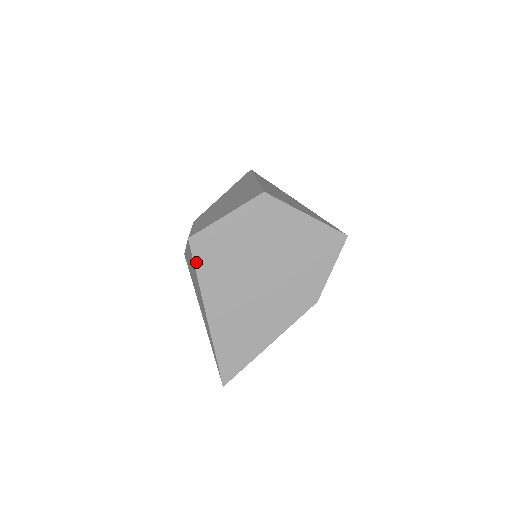
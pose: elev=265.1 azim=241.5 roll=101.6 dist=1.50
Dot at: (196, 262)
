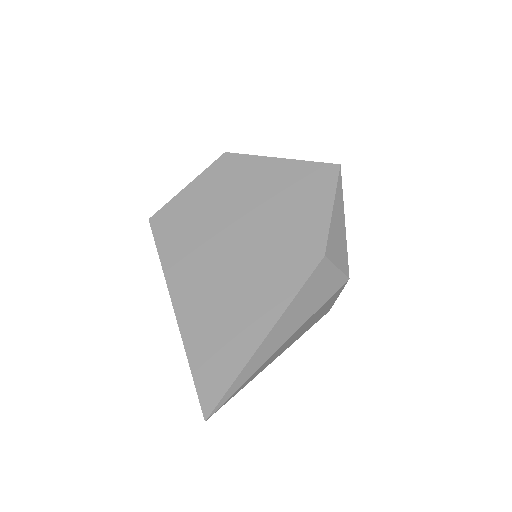
Dot at: (158, 242)
